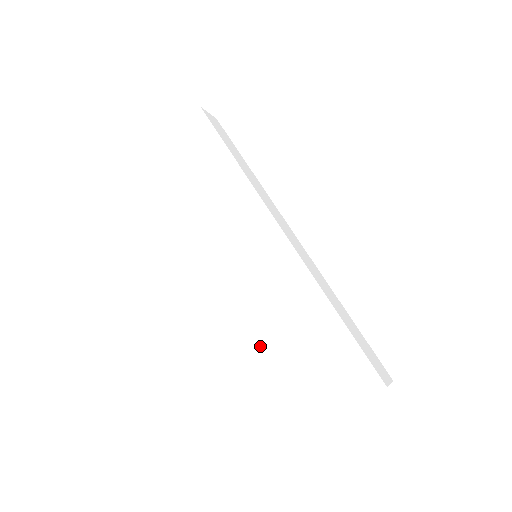
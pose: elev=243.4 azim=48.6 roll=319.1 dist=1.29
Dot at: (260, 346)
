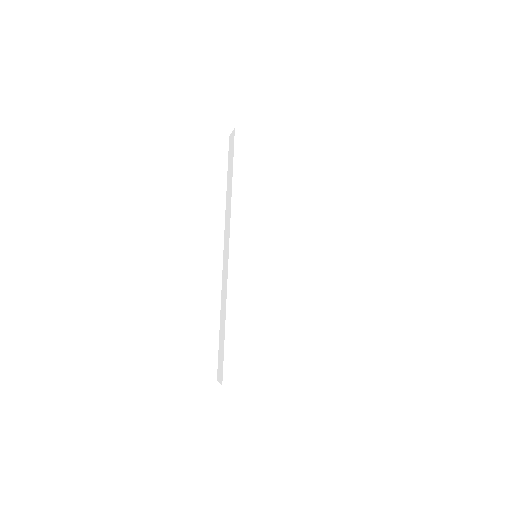
Dot at: (228, 315)
